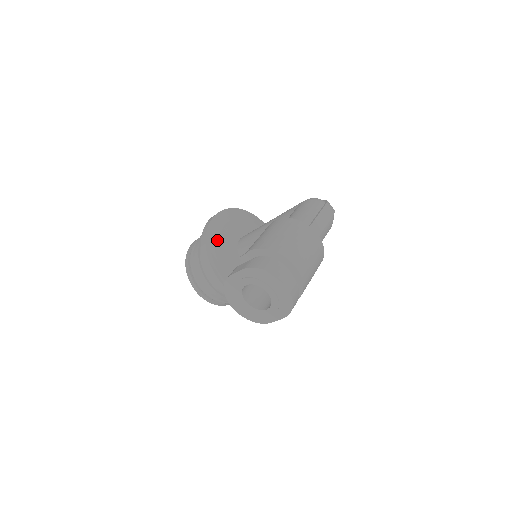
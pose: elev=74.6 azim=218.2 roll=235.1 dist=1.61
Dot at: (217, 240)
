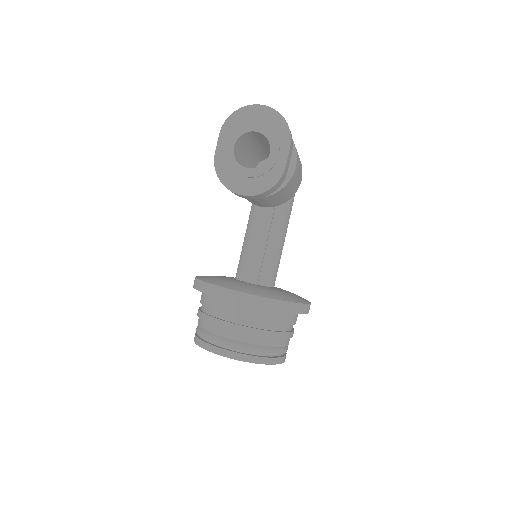
Dot at: (211, 278)
